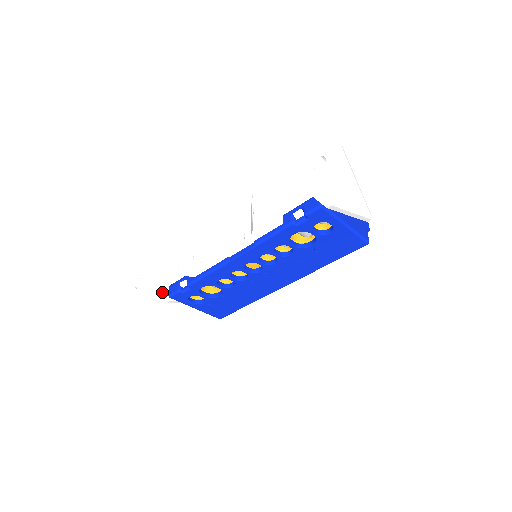
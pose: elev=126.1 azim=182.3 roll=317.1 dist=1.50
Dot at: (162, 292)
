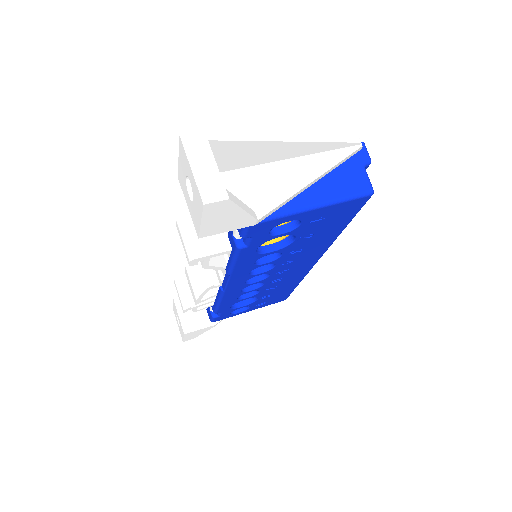
Dot at: (202, 321)
